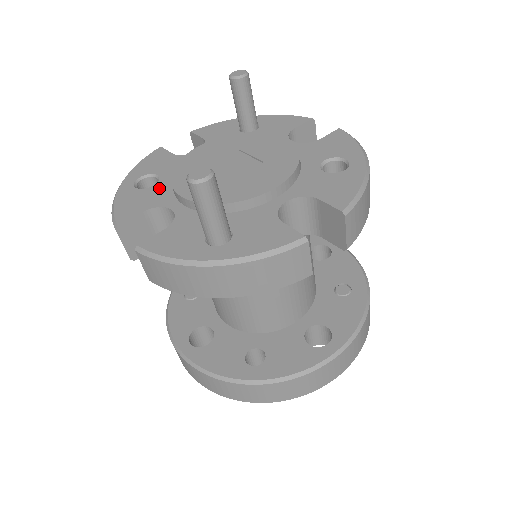
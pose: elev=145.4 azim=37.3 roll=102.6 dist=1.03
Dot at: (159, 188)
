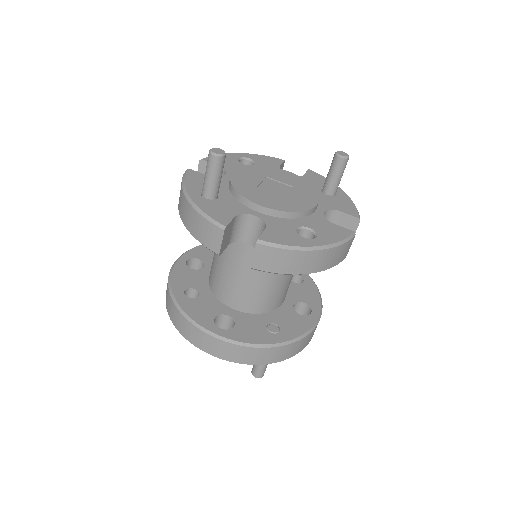
Dot at: occluded
